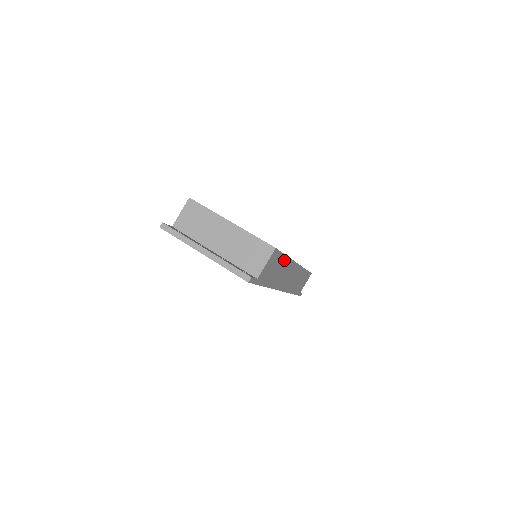
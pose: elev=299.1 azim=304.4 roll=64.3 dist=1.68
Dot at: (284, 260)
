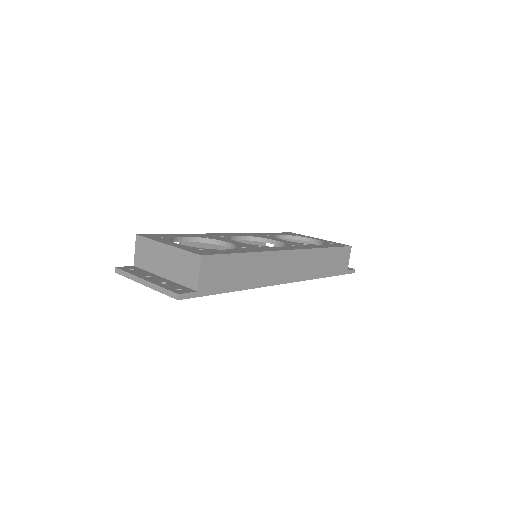
Dot at: (245, 258)
